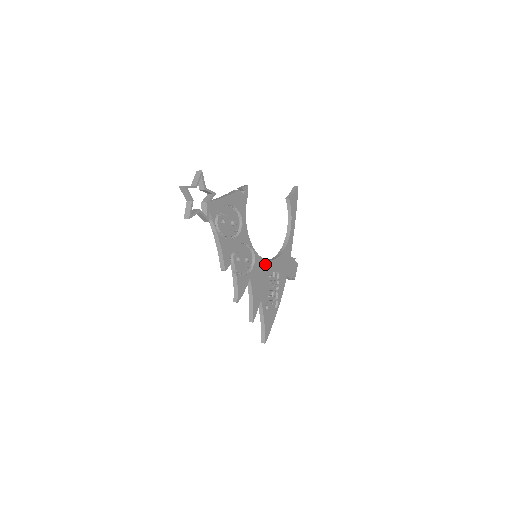
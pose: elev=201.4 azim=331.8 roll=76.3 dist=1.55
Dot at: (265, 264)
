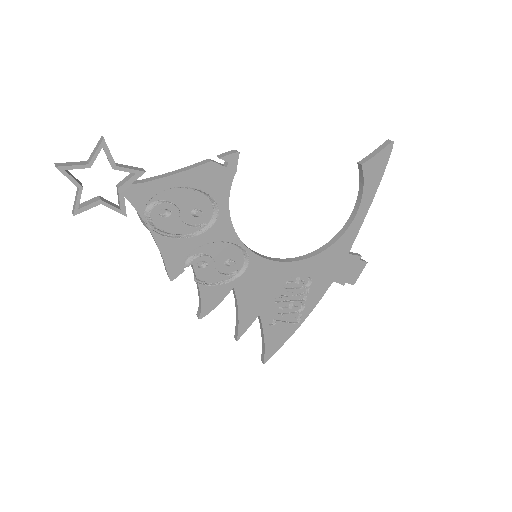
Dot at: (276, 267)
